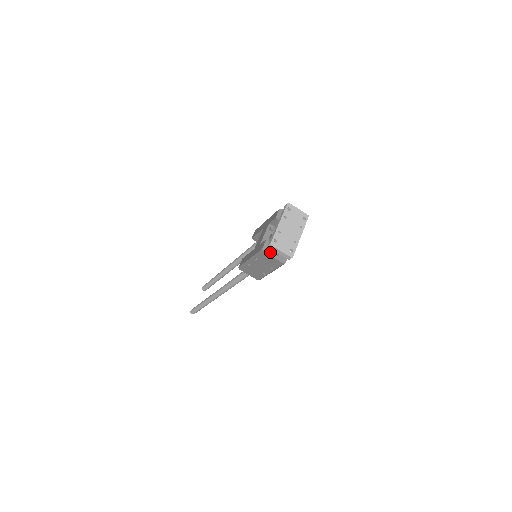
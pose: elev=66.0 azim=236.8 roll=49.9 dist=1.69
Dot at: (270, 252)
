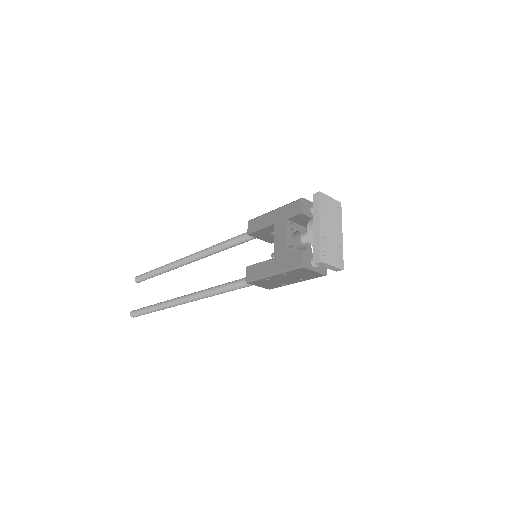
Dot at: (310, 266)
